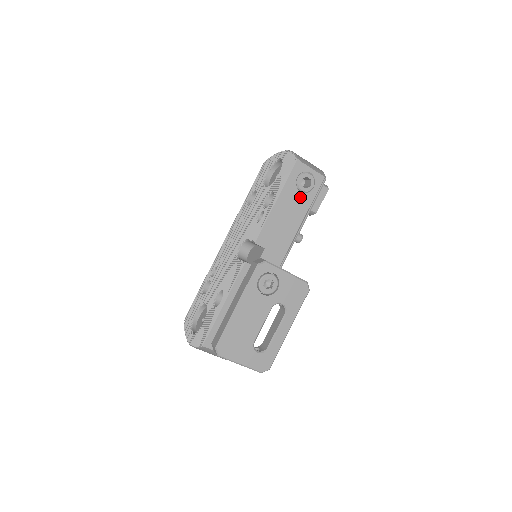
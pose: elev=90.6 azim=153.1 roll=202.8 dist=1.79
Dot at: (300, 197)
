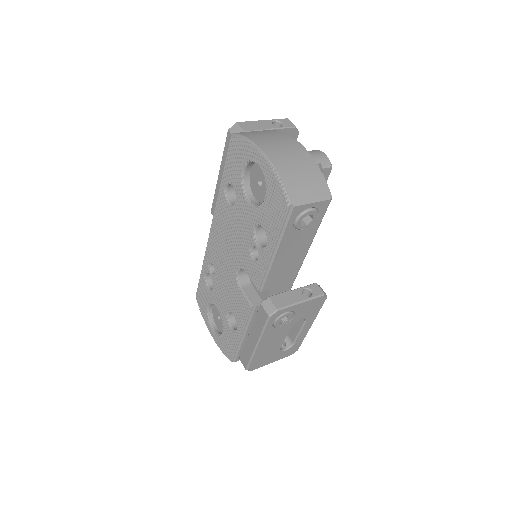
Dot at: (301, 234)
